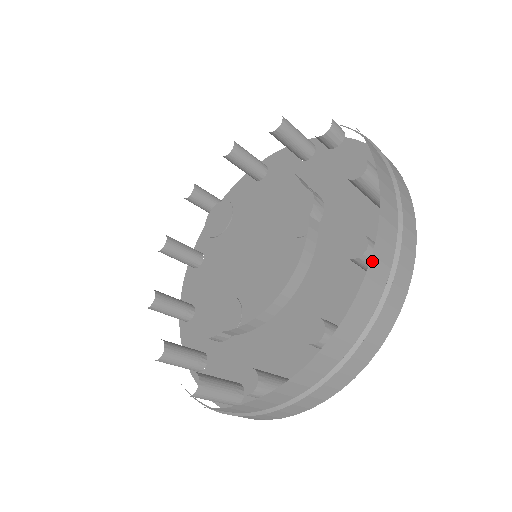
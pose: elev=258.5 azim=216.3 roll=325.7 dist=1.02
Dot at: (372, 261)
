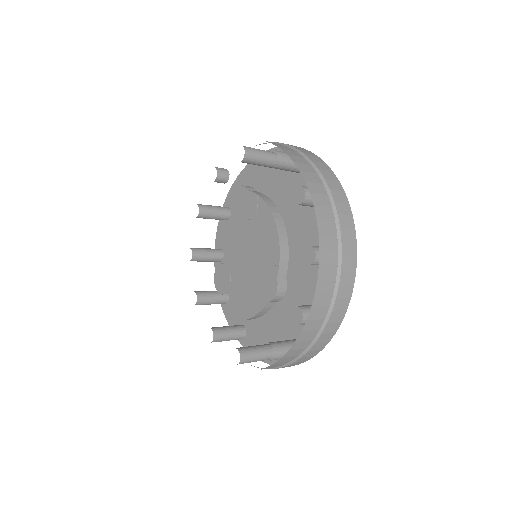
Dot at: (282, 150)
